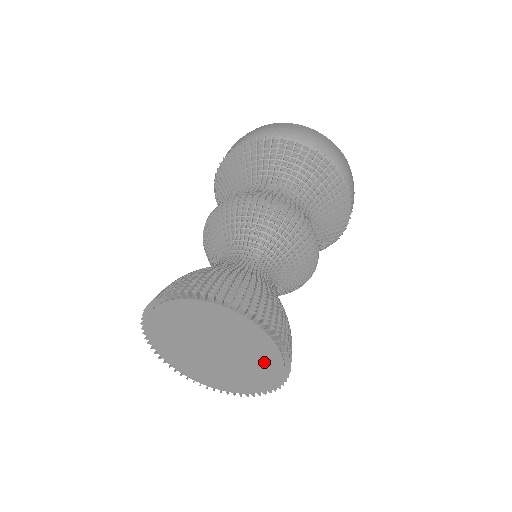
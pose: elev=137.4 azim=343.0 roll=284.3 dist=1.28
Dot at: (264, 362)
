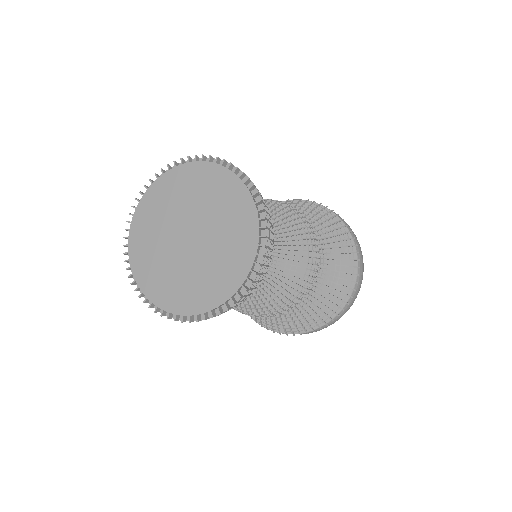
Dot at: (237, 248)
